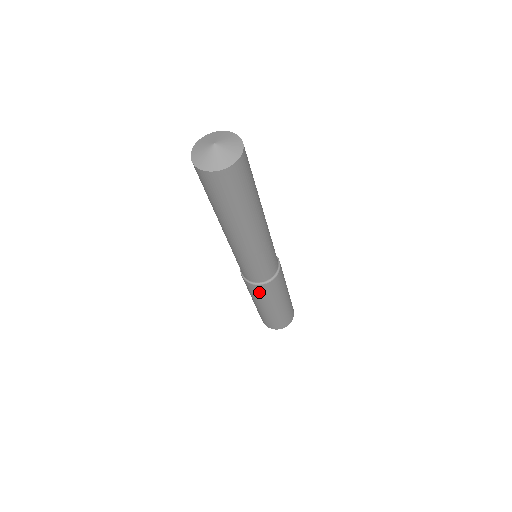
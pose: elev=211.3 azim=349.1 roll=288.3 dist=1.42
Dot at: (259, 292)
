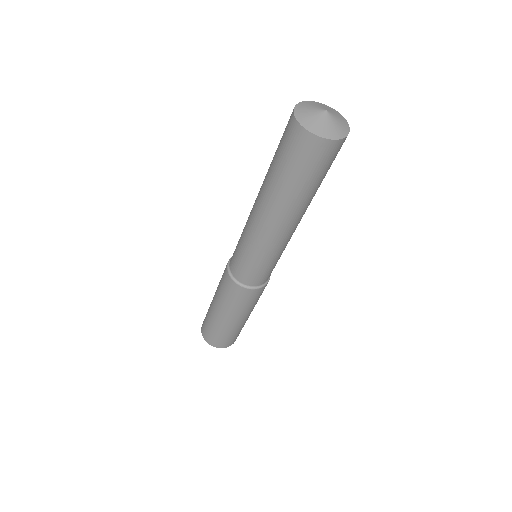
Dot at: (256, 297)
